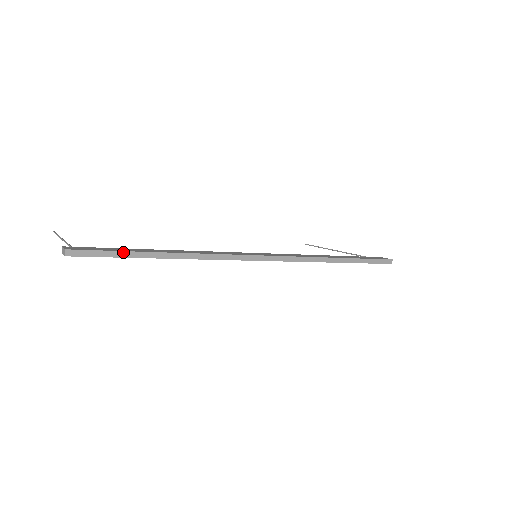
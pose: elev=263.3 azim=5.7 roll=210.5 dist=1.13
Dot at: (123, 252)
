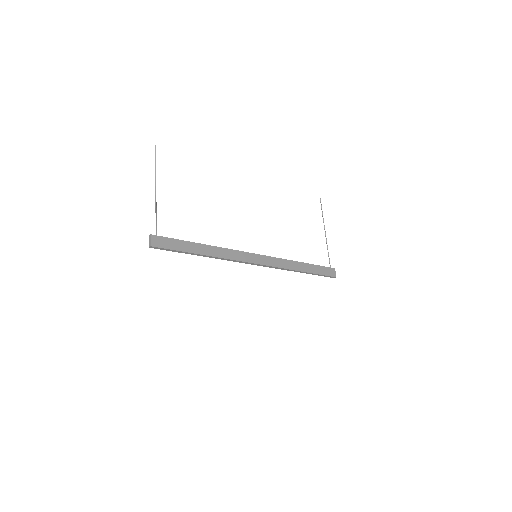
Dot at: (180, 251)
